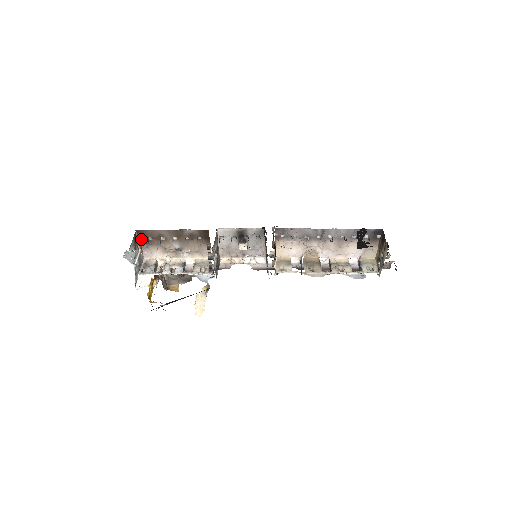
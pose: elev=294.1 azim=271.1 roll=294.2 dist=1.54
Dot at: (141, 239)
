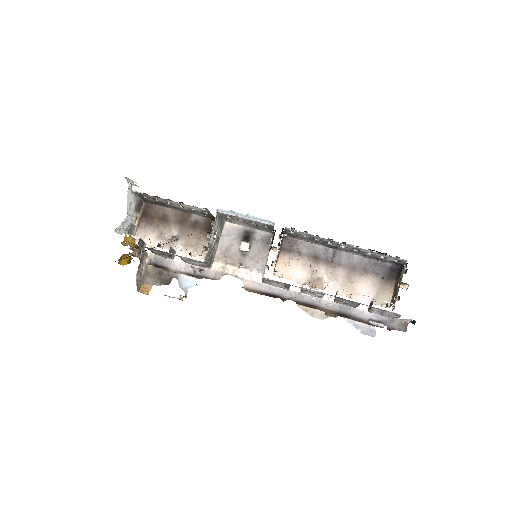
Dot at: (144, 215)
